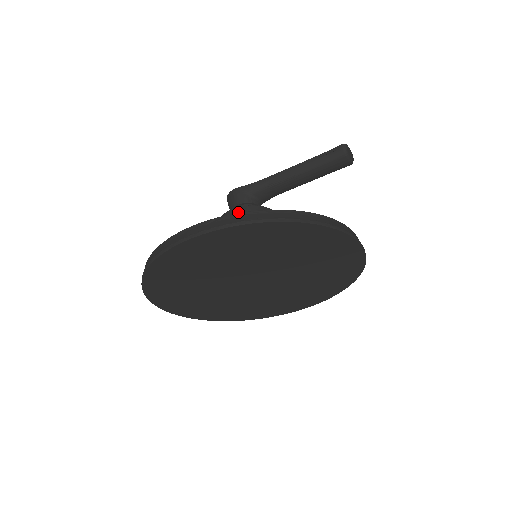
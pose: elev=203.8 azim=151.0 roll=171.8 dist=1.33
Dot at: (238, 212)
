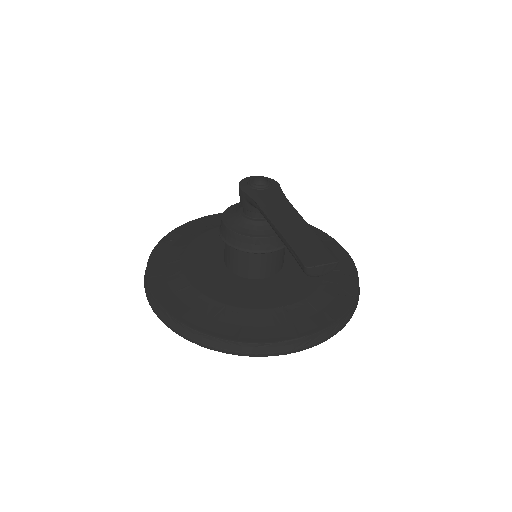
Dot at: (226, 233)
